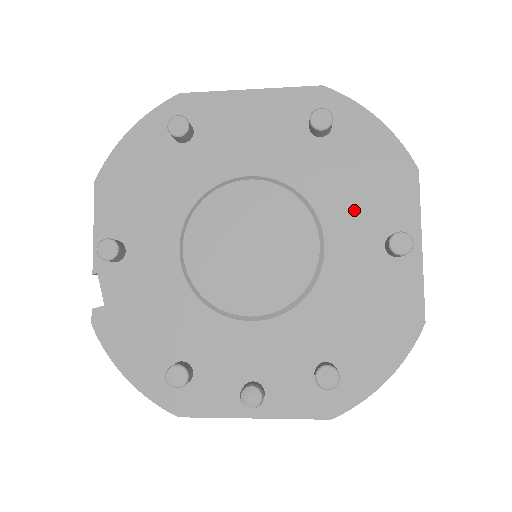
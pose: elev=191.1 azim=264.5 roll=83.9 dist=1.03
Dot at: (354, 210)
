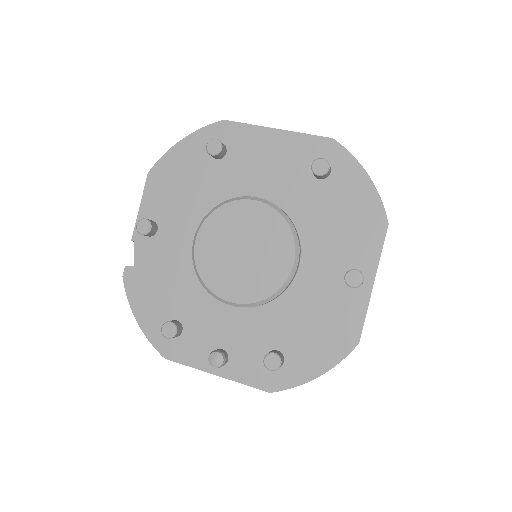
Dot at: (329, 243)
